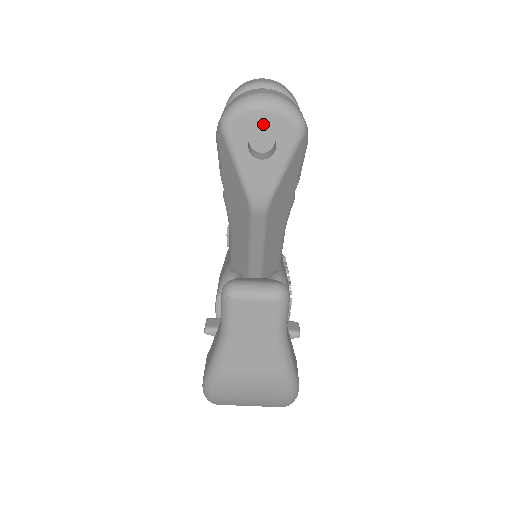
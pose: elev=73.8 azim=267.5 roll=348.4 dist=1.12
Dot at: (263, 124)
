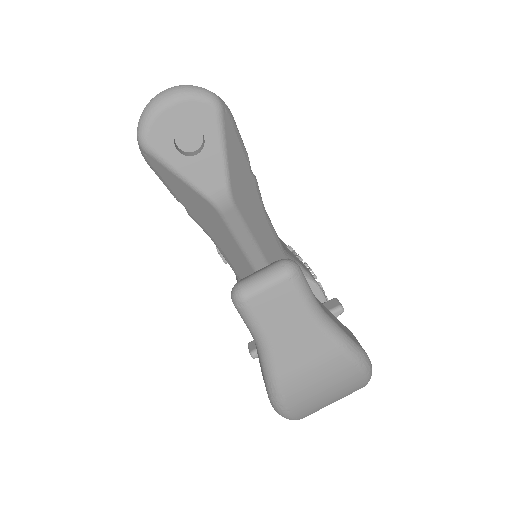
Dot at: (177, 120)
